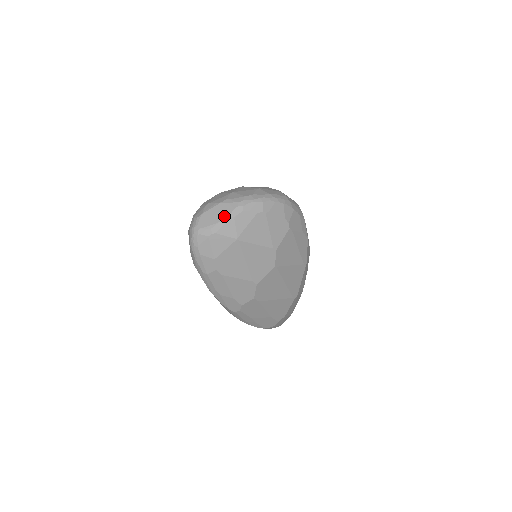
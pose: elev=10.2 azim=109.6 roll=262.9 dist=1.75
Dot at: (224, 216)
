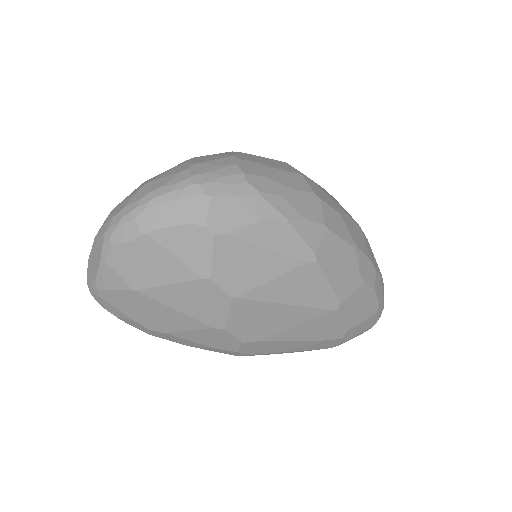
Dot at: (97, 262)
